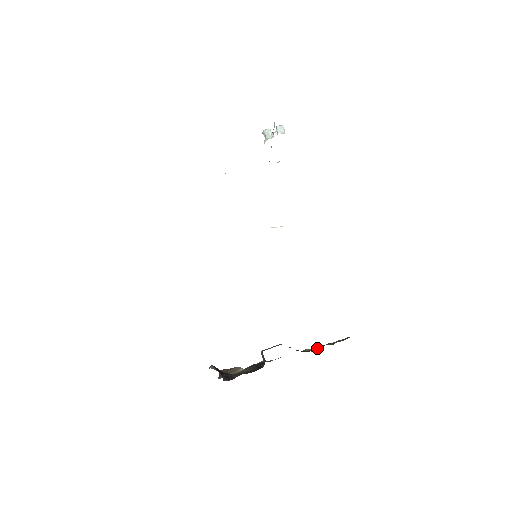
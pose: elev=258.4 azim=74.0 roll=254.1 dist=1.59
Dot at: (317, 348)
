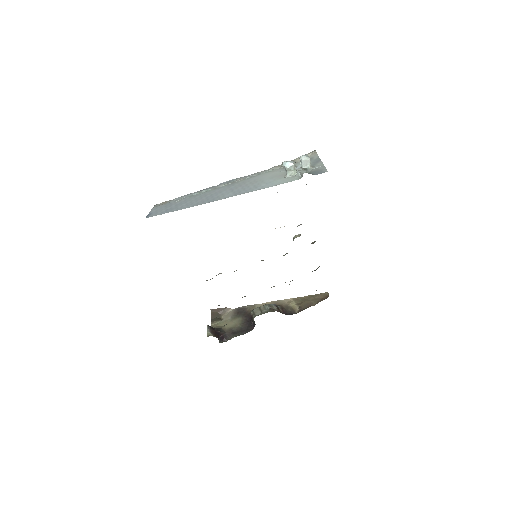
Dot at: (300, 310)
